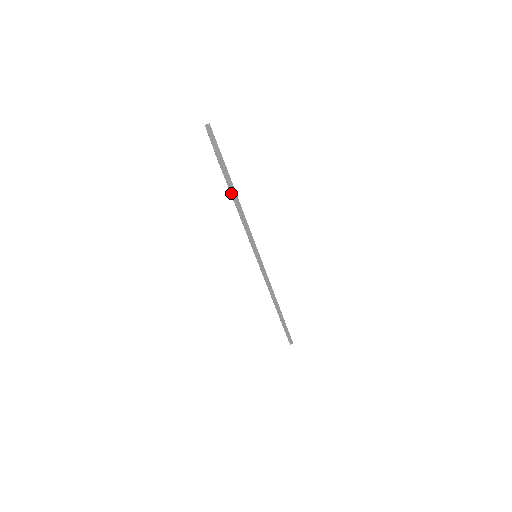
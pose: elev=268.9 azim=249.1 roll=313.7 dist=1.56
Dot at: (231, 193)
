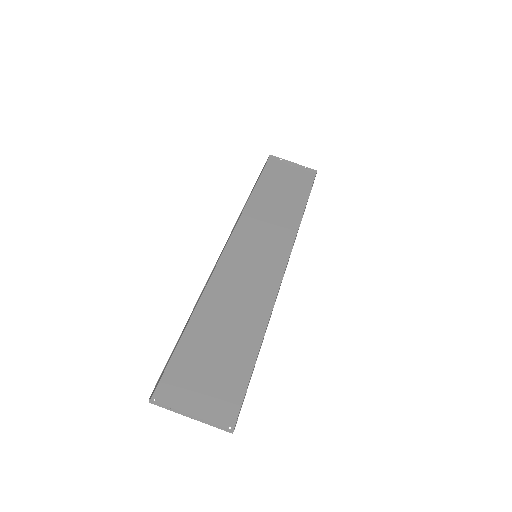
Dot at: (249, 382)
